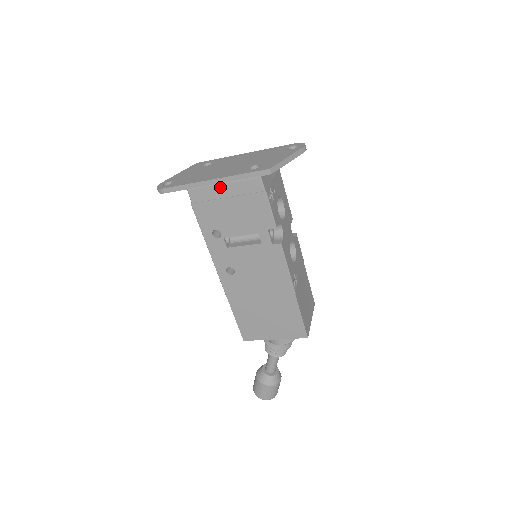
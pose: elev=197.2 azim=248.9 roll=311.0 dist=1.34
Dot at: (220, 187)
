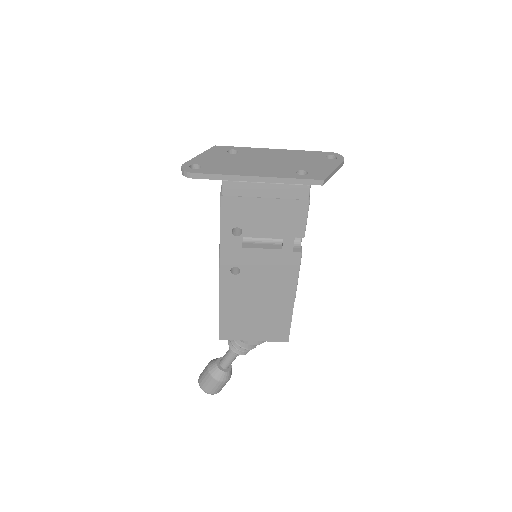
Dot at: (262, 186)
